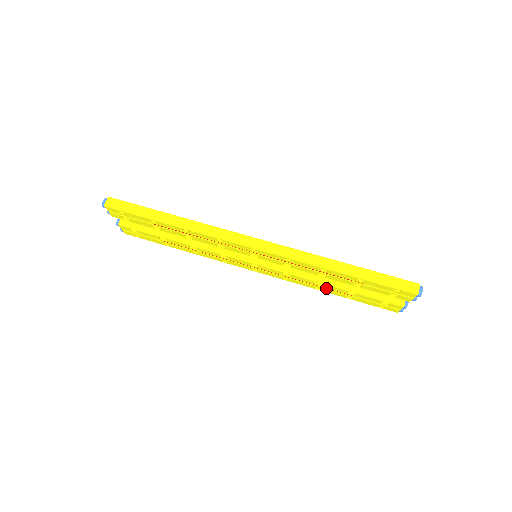
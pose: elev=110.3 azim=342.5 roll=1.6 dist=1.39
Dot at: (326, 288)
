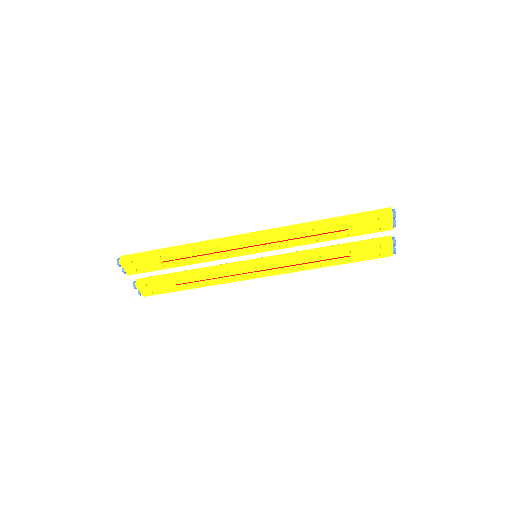
Dot at: (325, 260)
